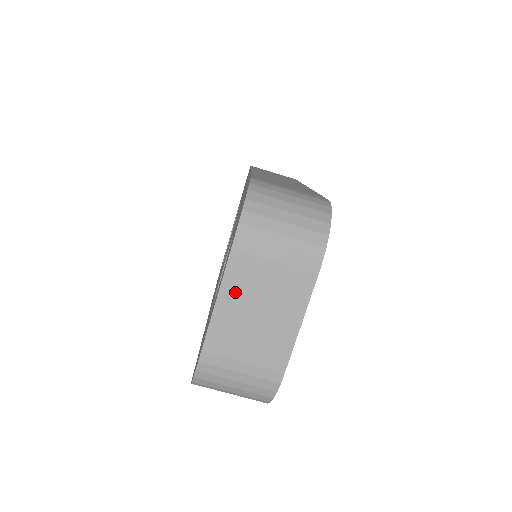
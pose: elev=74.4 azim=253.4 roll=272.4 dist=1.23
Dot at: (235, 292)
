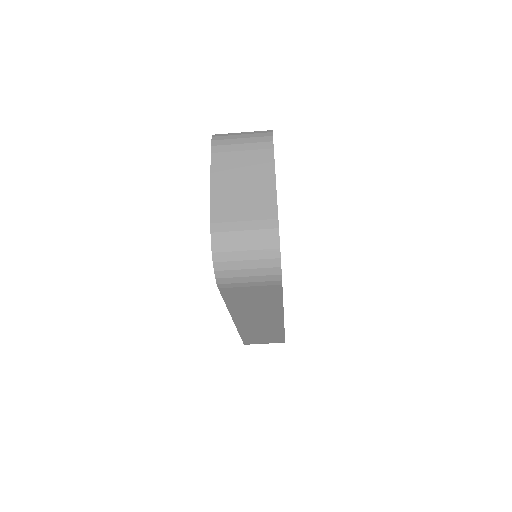
Dot at: (222, 177)
